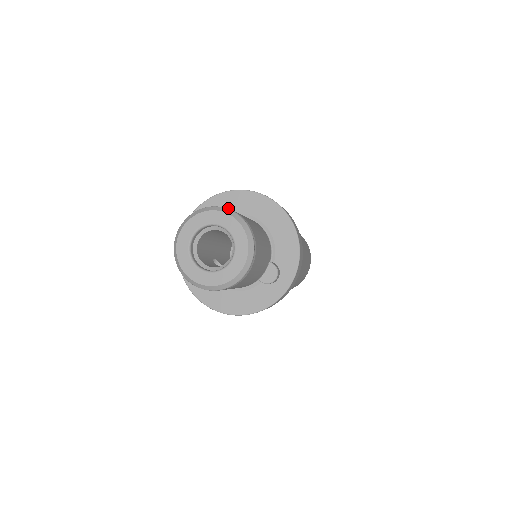
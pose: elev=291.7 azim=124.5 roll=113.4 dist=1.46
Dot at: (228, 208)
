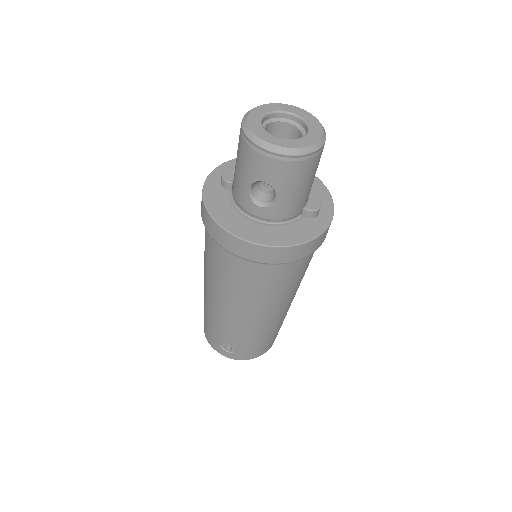
Dot at: occluded
